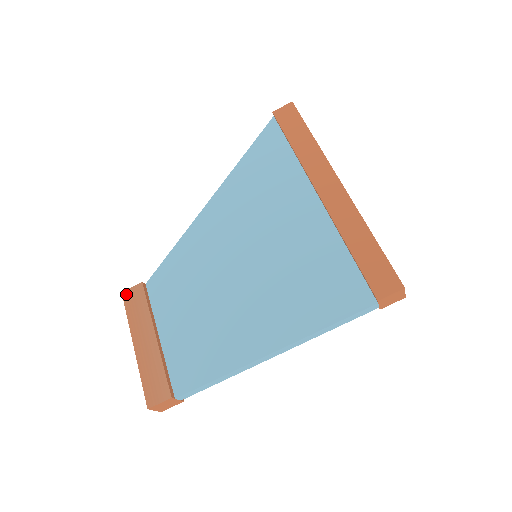
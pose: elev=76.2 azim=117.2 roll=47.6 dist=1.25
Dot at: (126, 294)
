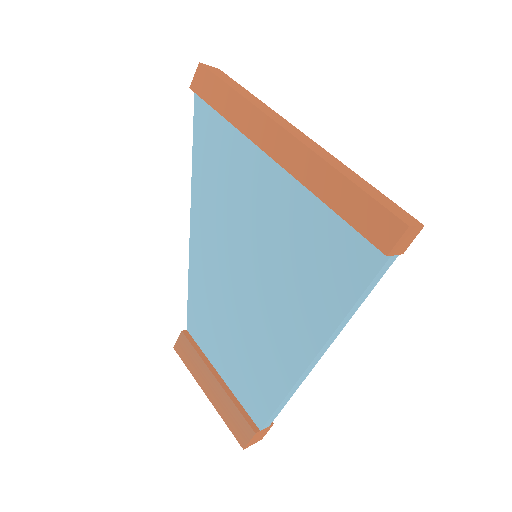
Dot at: (177, 348)
